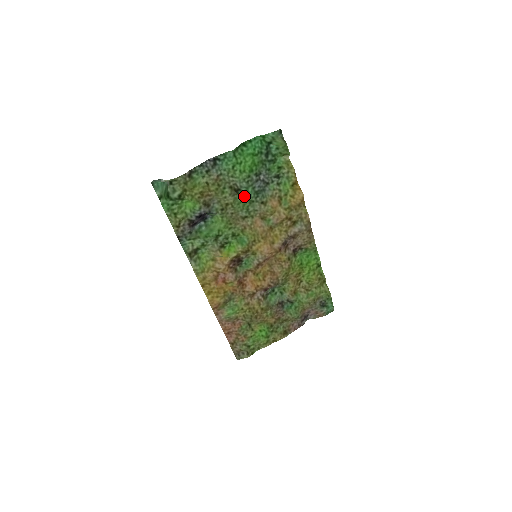
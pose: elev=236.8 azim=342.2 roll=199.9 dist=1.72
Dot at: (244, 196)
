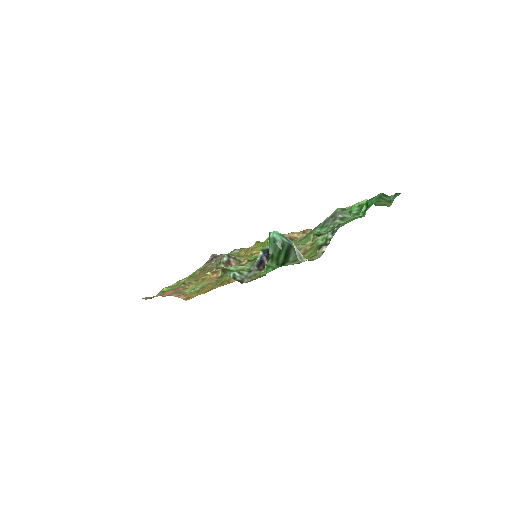
Dot at: (314, 233)
